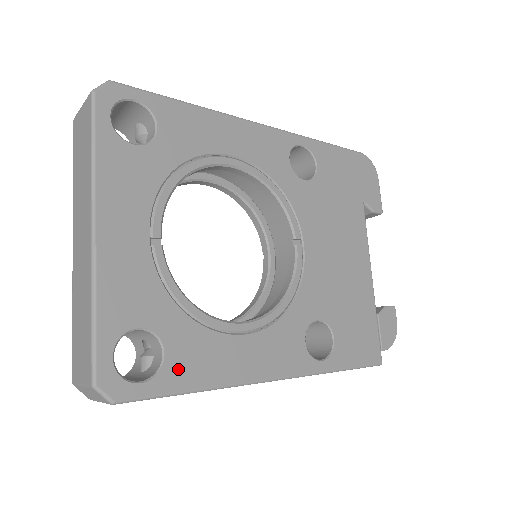
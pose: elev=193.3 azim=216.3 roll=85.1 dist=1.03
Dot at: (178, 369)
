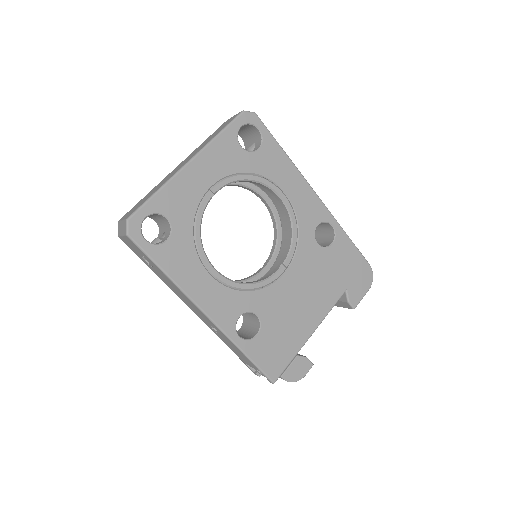
Dot at: (166, 253)
